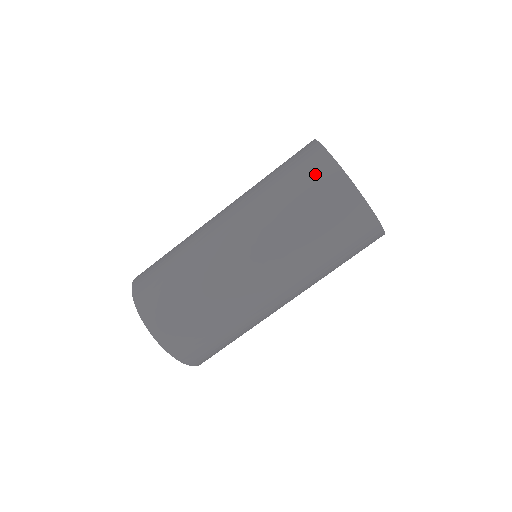
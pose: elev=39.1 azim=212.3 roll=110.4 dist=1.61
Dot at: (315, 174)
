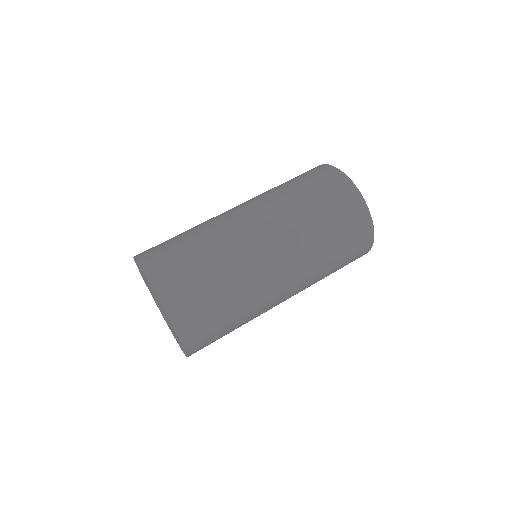
Dot at: (358, 236)
